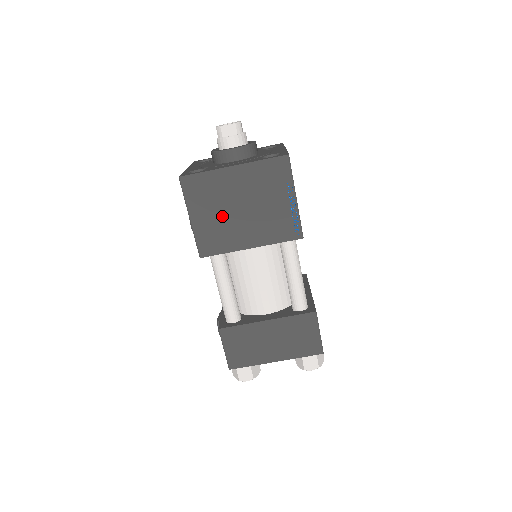
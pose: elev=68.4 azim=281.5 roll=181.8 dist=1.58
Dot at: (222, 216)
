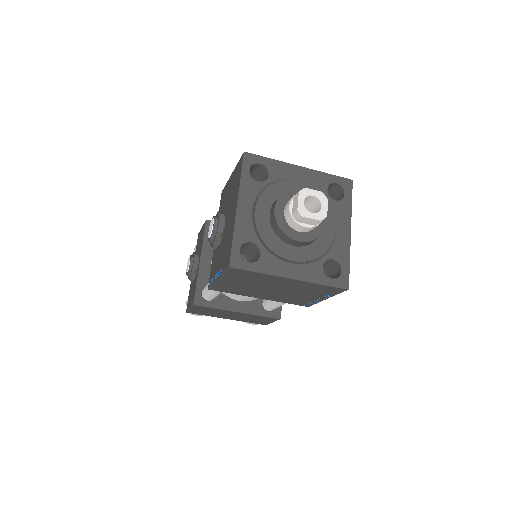
Dot at: (251, 286)
